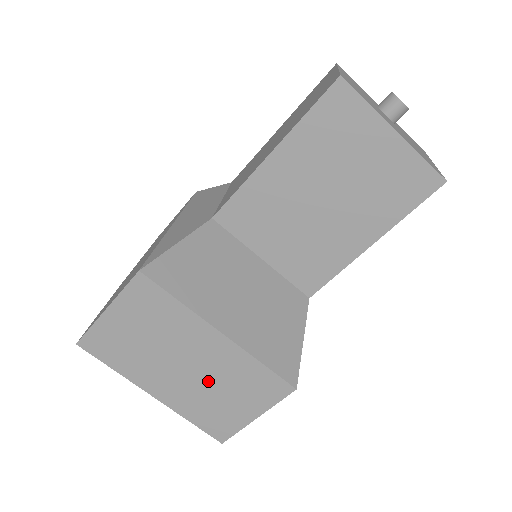
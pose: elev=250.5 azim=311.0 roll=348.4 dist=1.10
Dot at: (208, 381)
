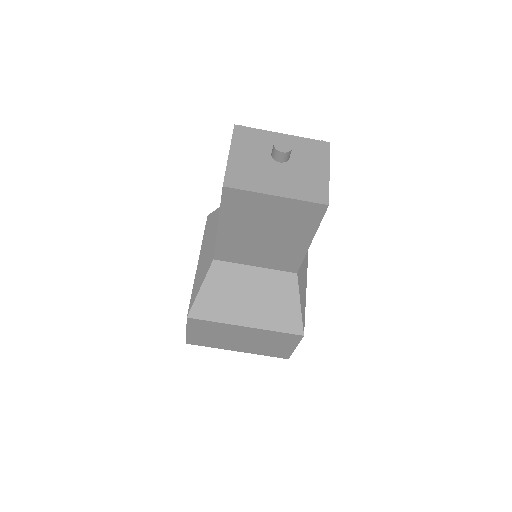
Dot at: (258, 342)
